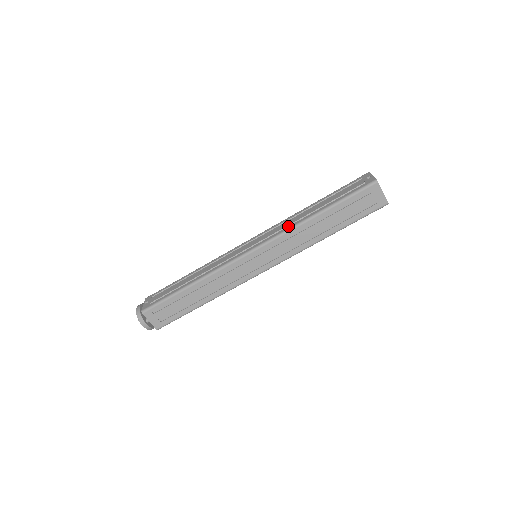
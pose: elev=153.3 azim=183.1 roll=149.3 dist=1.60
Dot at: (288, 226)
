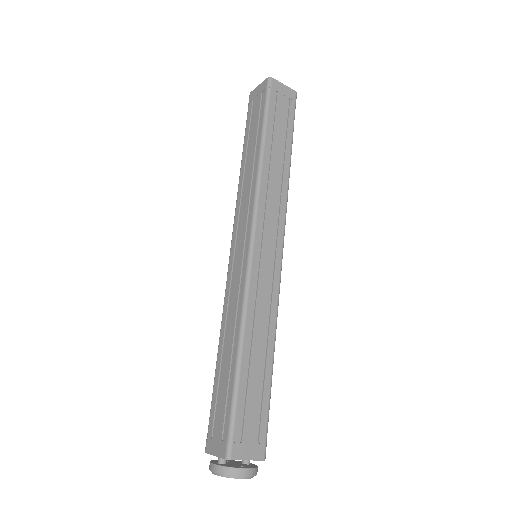
Dot at: occluded
